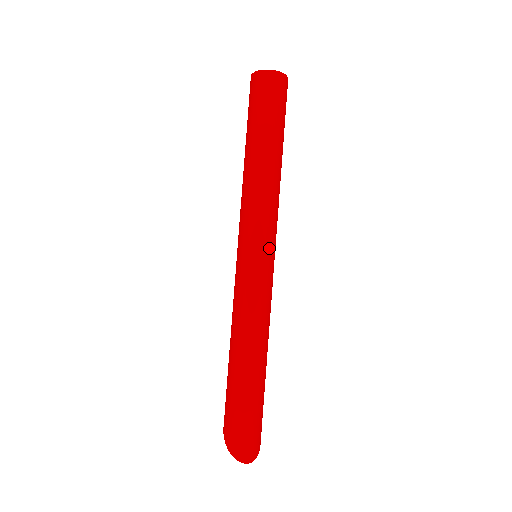
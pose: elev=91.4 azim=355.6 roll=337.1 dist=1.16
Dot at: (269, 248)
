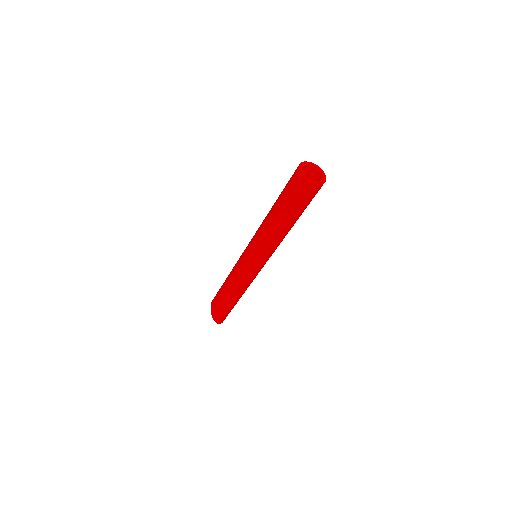
Dot at: occluded
